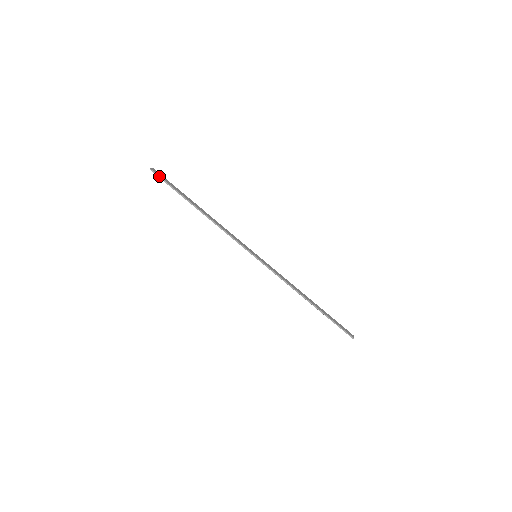
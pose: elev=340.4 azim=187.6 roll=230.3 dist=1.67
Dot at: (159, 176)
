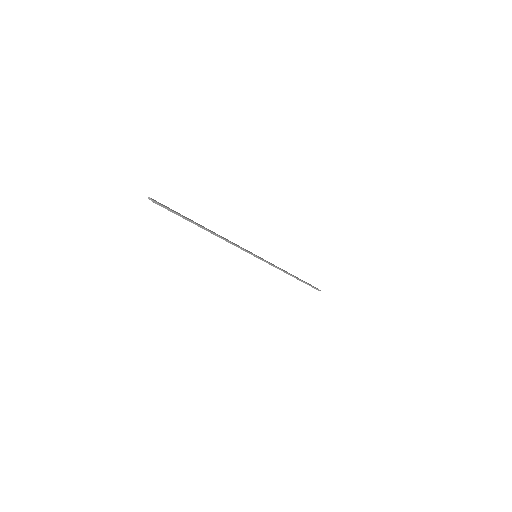
Dot at: (164, 206)
